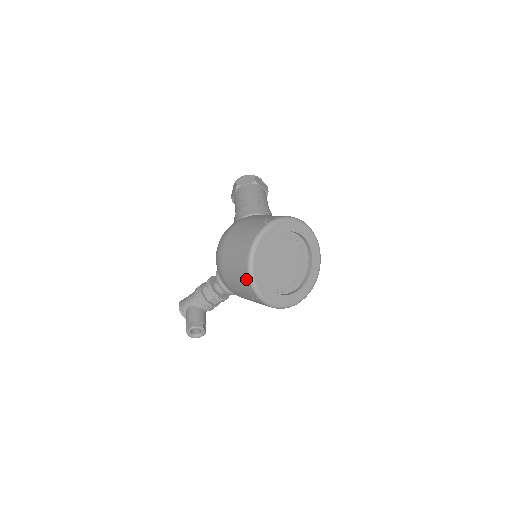
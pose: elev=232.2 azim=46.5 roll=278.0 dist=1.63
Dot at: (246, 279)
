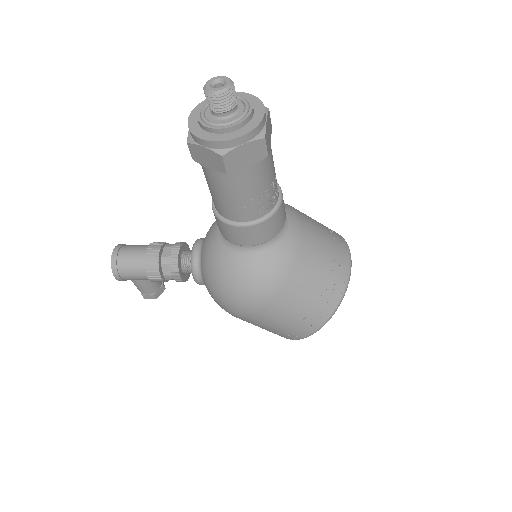
Dot at: occluded
